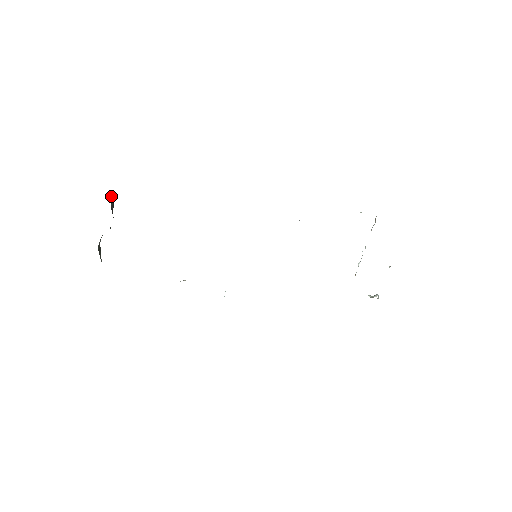
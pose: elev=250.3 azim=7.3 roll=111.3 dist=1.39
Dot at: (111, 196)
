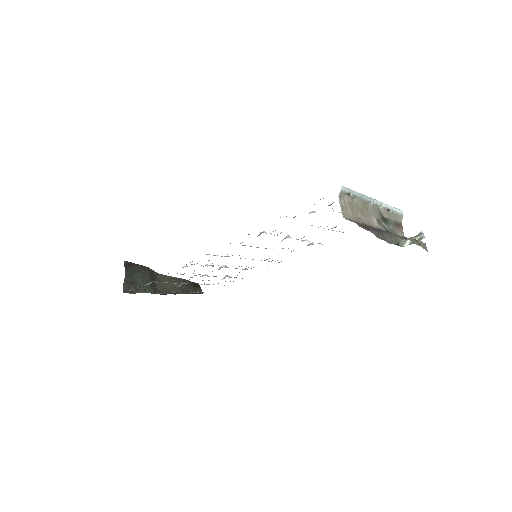
Dot at: (123, 285)
